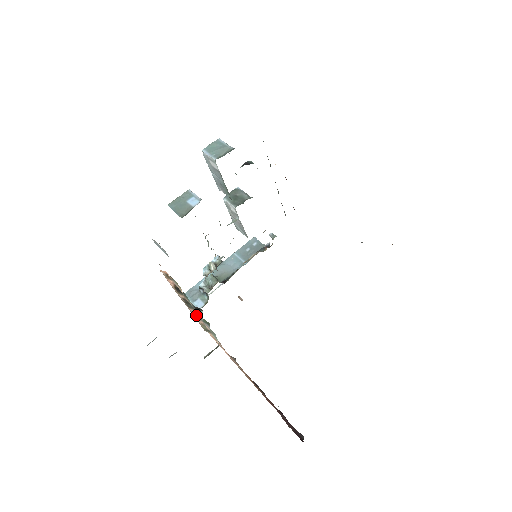
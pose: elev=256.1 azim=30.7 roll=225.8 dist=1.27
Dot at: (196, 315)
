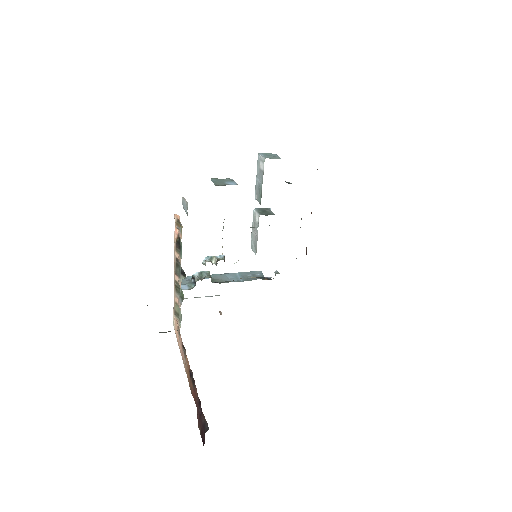
Dot at: (177, 287)
